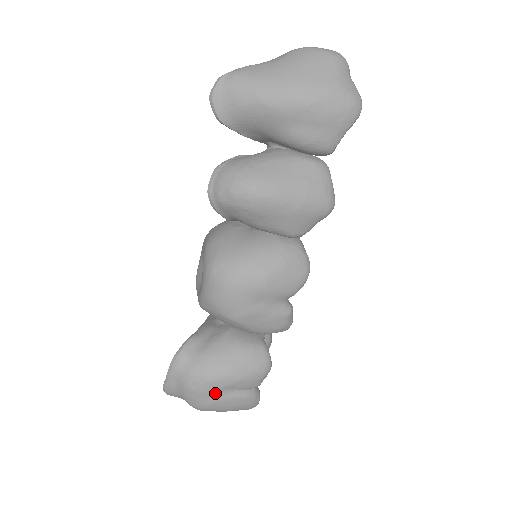
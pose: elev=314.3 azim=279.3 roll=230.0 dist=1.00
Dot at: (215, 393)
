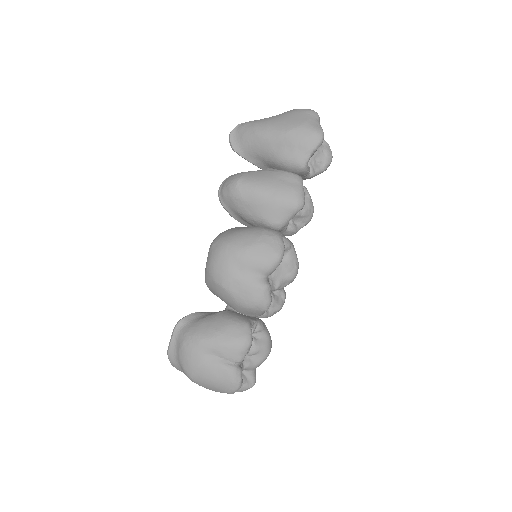
Dot at: (201, 355)
